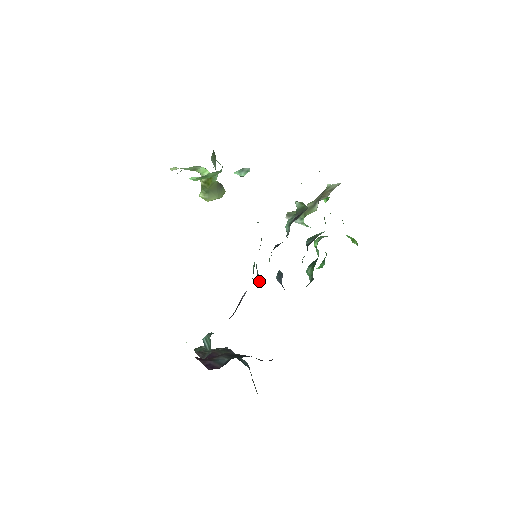
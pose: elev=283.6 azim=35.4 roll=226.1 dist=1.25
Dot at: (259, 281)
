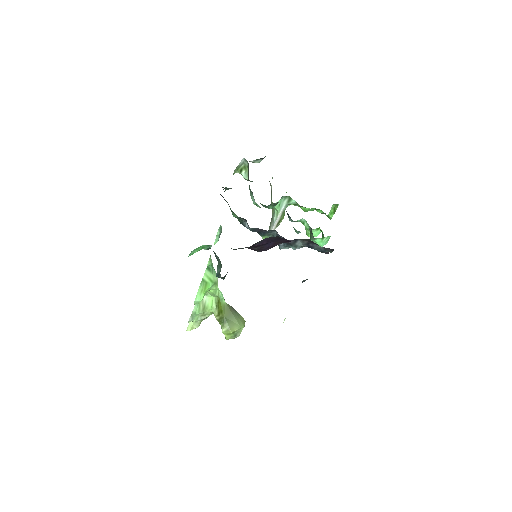
Dot at: (247, 225)
